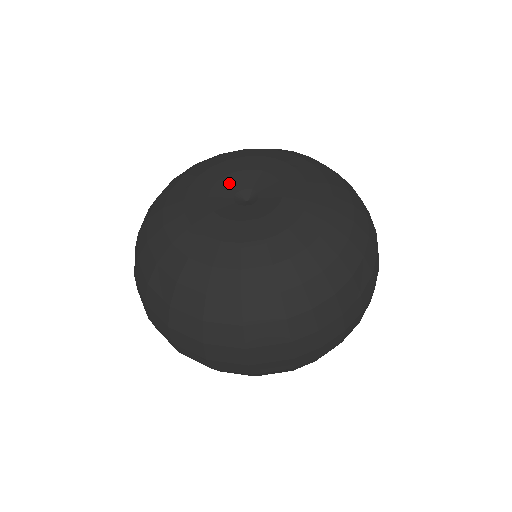
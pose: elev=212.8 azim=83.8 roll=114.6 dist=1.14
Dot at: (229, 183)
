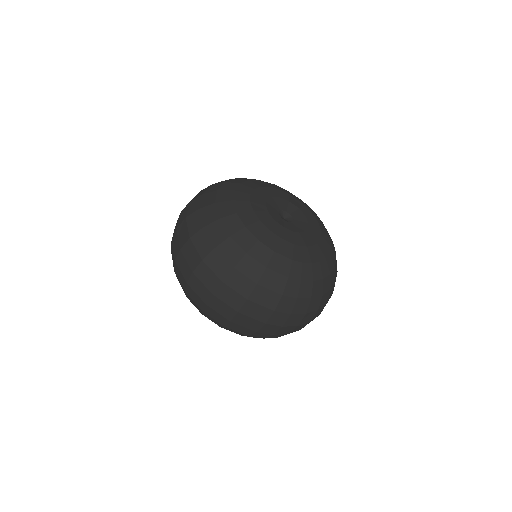
Dot at: (278, 202)
